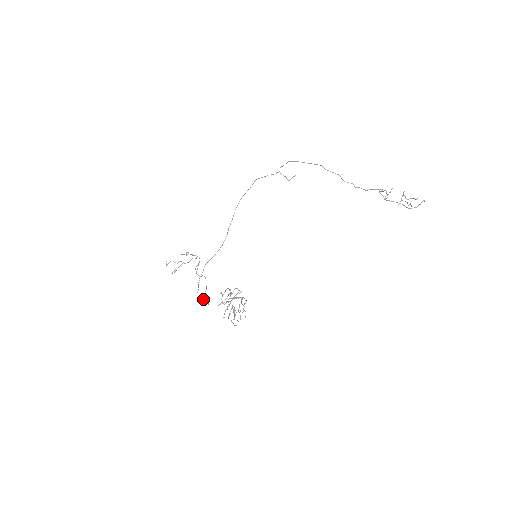
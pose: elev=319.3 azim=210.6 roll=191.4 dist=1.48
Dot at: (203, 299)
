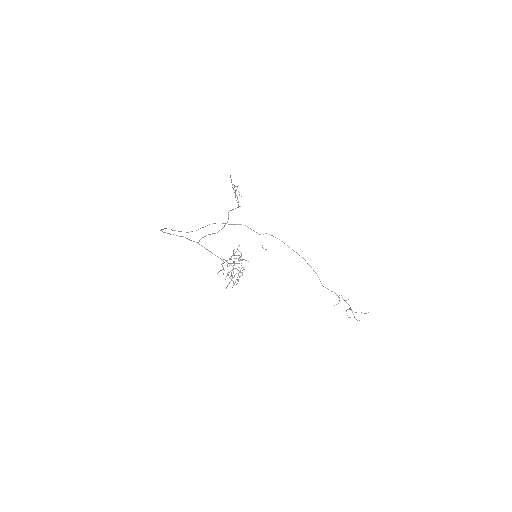
Dot at: (203, 237)
